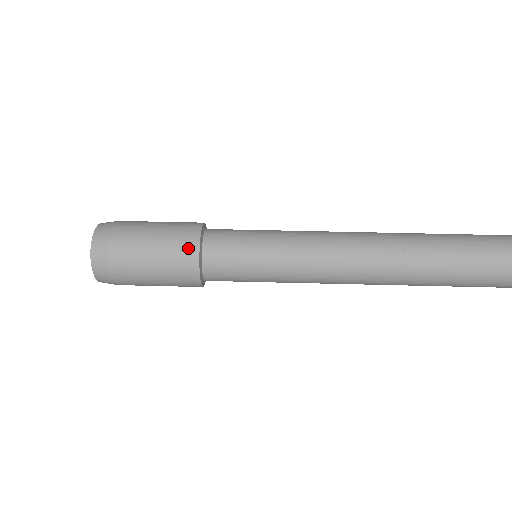
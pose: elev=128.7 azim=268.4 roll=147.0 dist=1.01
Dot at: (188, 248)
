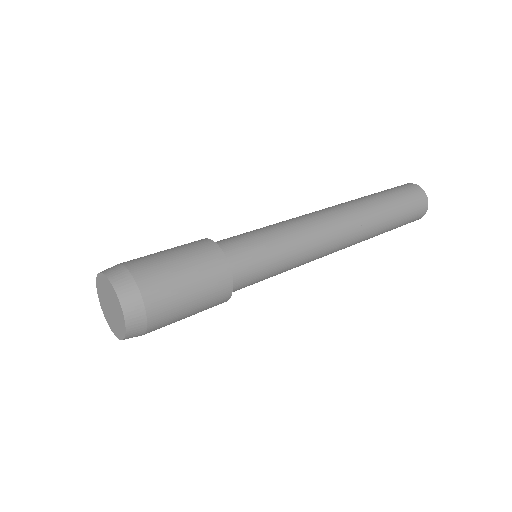
Dot at: (221, 272)
